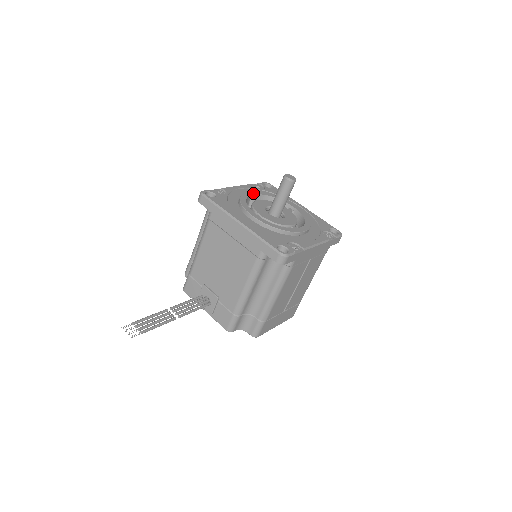
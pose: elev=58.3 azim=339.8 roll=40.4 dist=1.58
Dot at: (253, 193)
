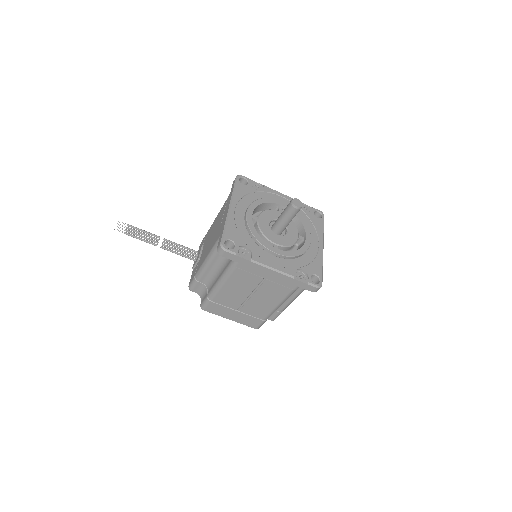
Dot at: (284, 205)
